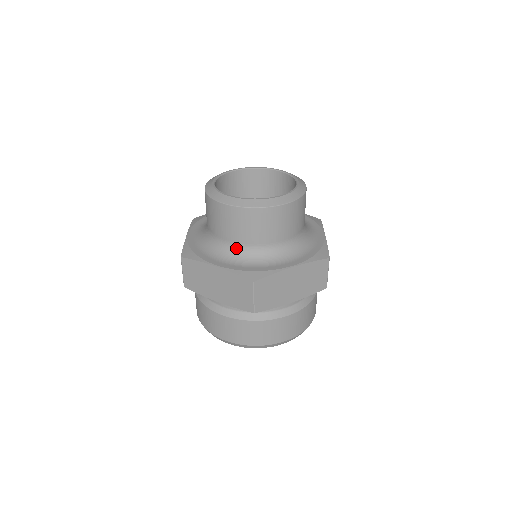
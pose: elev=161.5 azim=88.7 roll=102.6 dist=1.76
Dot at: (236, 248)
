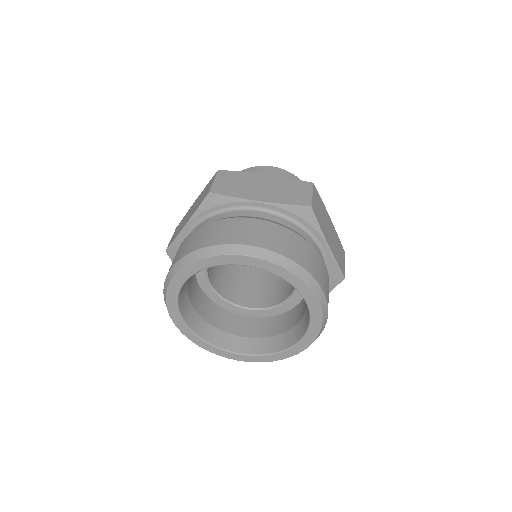
Dot at: occluded
